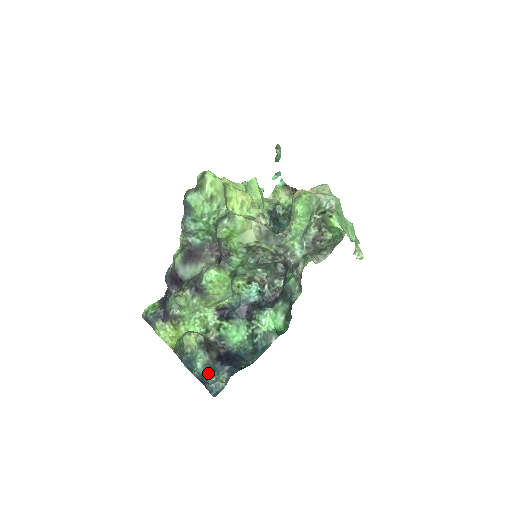
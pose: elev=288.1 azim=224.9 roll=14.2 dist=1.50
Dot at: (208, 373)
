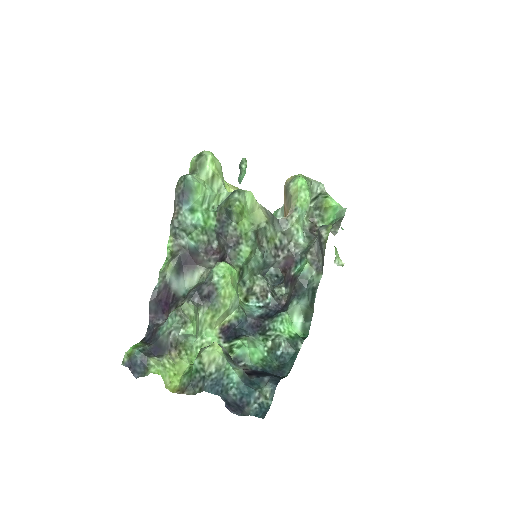
Dot at: (249, 386)
